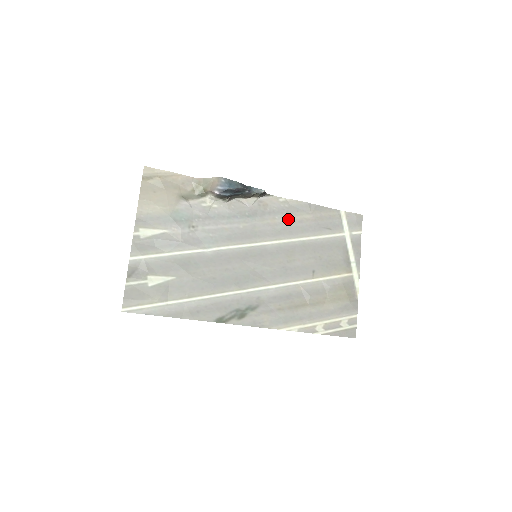
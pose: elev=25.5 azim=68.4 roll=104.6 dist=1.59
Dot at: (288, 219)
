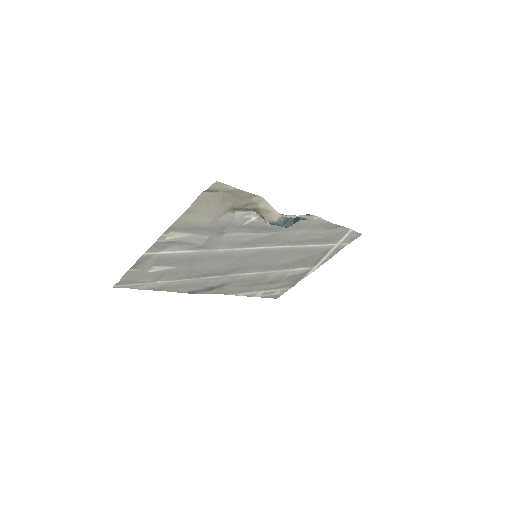
Dot at: (306, 233)
